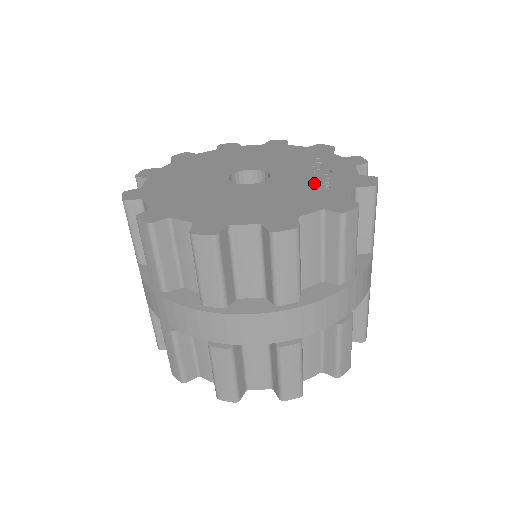
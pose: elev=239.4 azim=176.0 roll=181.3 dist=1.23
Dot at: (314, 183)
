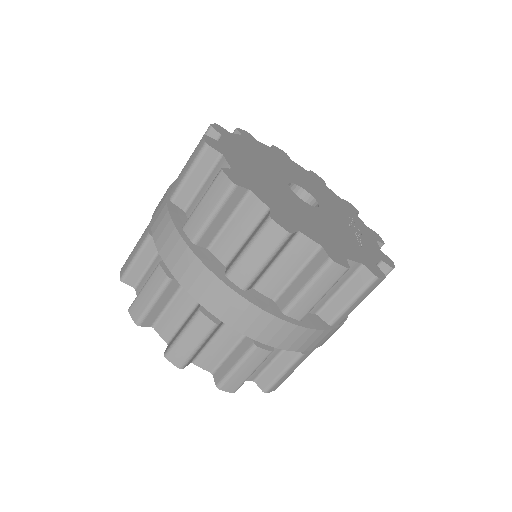
Dot at: (352, 236)
